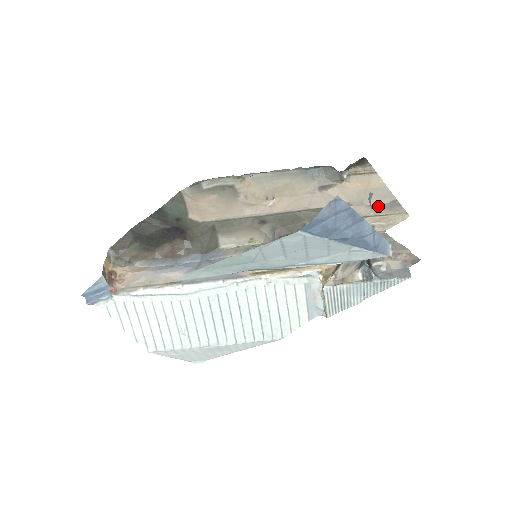
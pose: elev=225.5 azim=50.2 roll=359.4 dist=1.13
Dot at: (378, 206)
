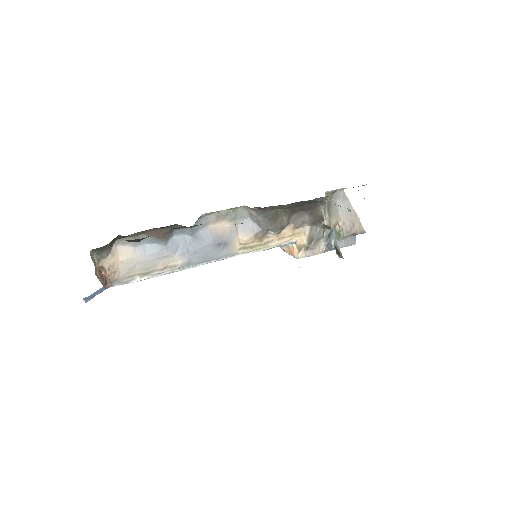
Dot at: occluded
